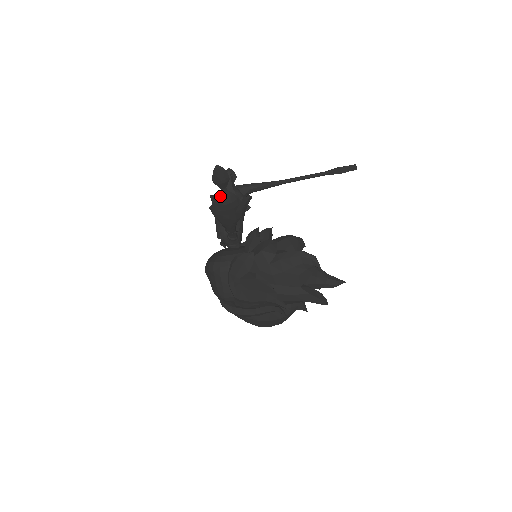
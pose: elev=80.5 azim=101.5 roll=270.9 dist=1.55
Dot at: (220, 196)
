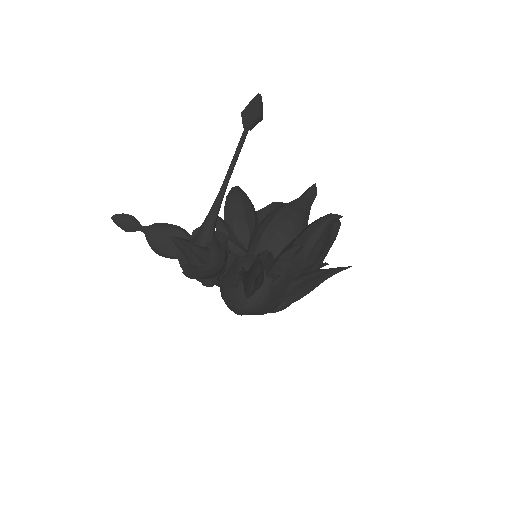
Dot at: occluded
